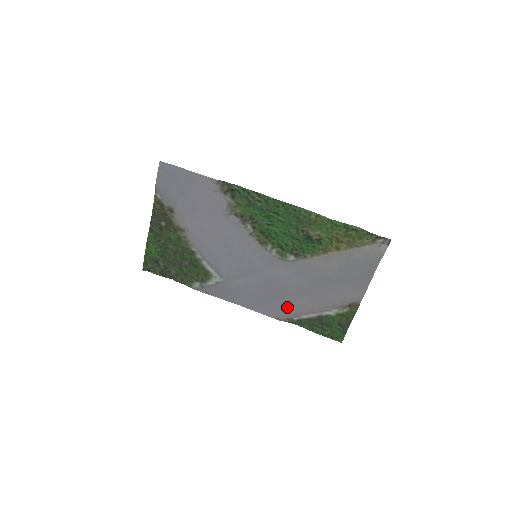
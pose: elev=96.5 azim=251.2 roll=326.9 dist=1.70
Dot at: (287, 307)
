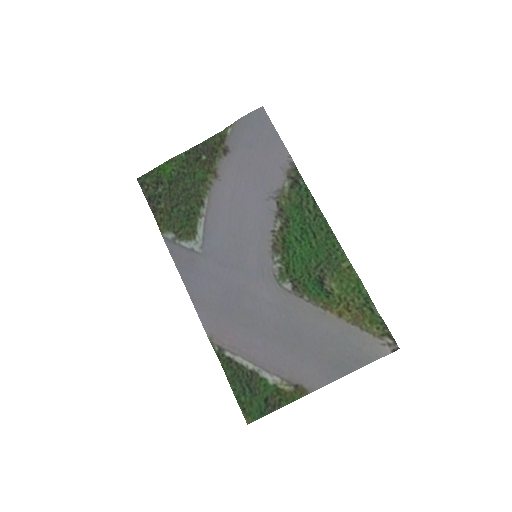
Dot at: (232, 333)
